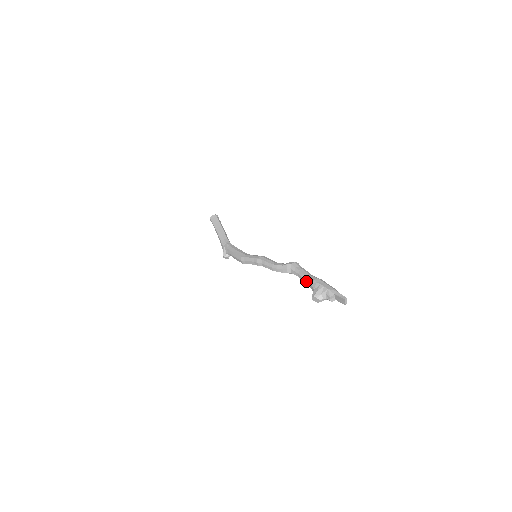
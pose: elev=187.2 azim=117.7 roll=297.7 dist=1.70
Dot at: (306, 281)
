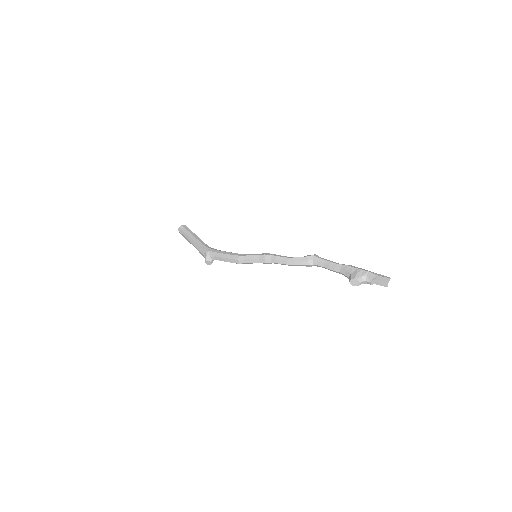
Dot at: (336, 268)
